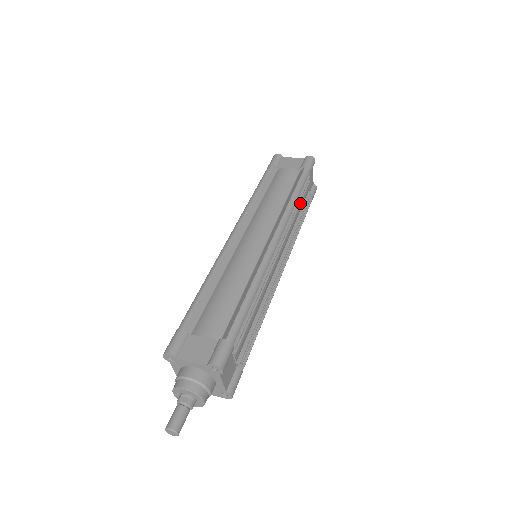
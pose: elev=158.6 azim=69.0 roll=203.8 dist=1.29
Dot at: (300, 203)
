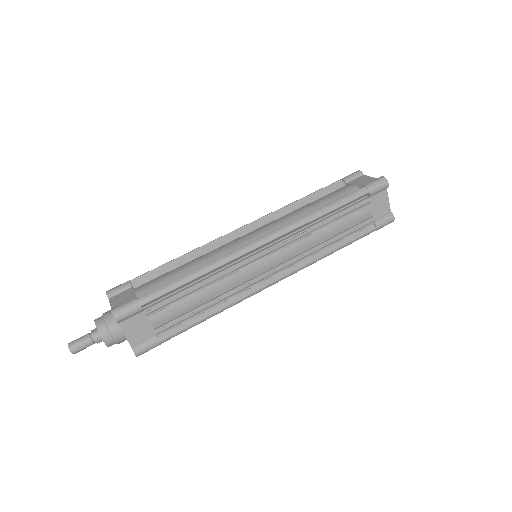
Dot at: (334, 221)
